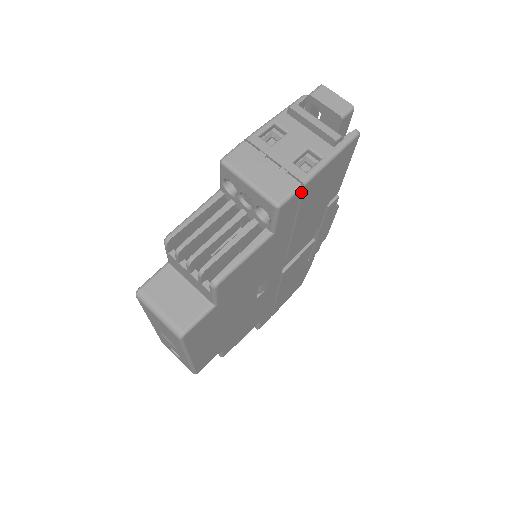
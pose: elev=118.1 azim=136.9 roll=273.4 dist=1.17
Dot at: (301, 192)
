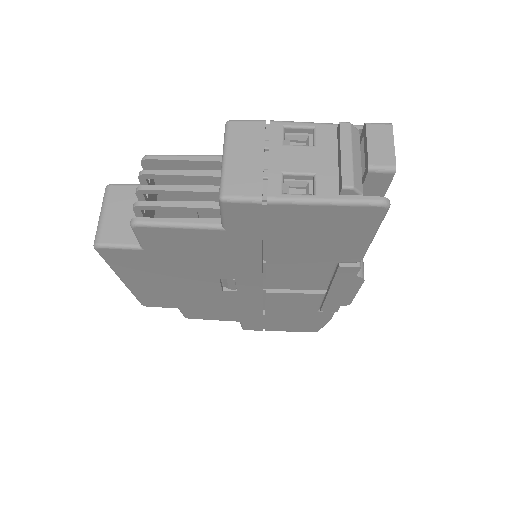
Dot at: (267, 209)
